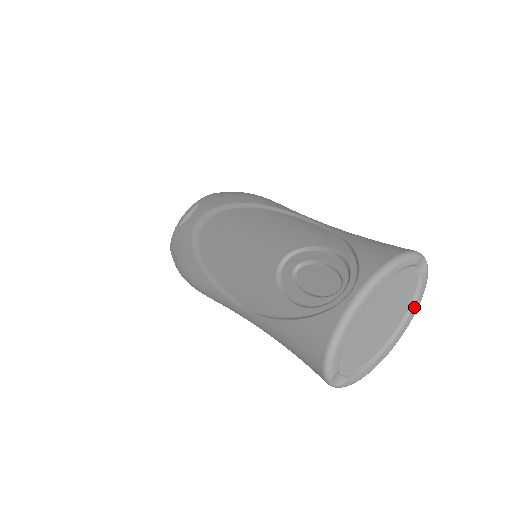
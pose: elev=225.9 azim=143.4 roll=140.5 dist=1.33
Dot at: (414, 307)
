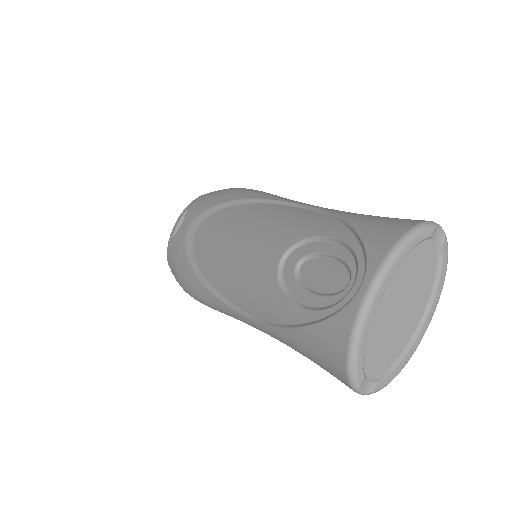
Dot at: (439, 284)
